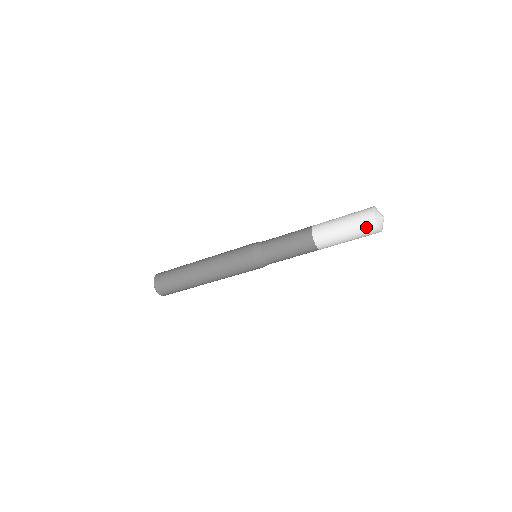
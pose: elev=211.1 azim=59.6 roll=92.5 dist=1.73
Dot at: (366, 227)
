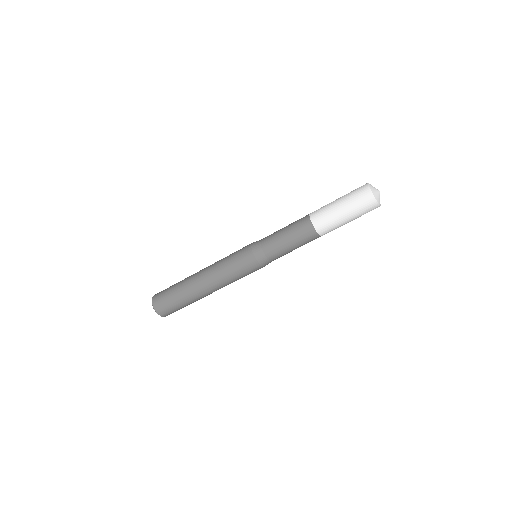
Dot at: (368, 209)
